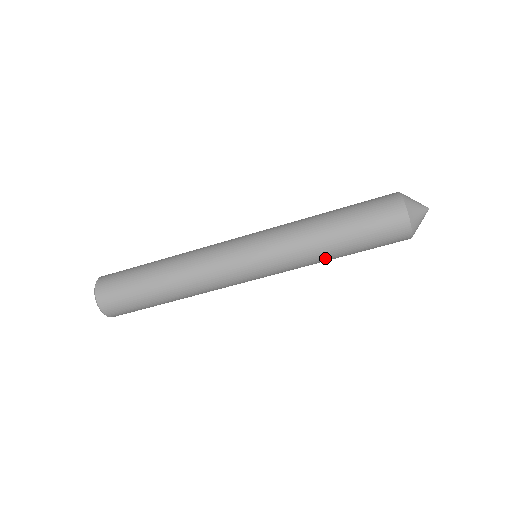
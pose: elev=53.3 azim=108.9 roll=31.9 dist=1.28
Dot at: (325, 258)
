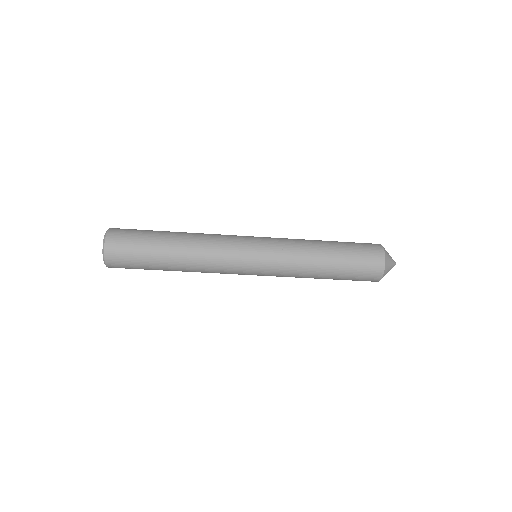
Dot at: (313, 273)
